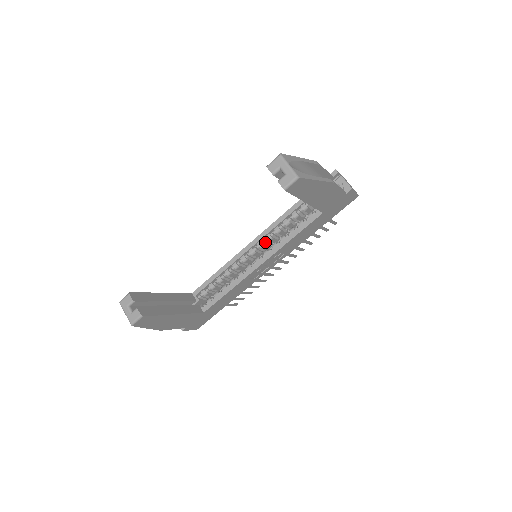
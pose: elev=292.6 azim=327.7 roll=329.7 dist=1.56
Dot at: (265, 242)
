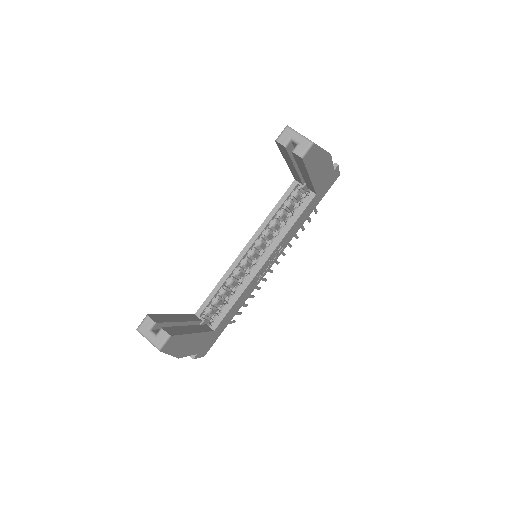
Dot at: (262, 239)
